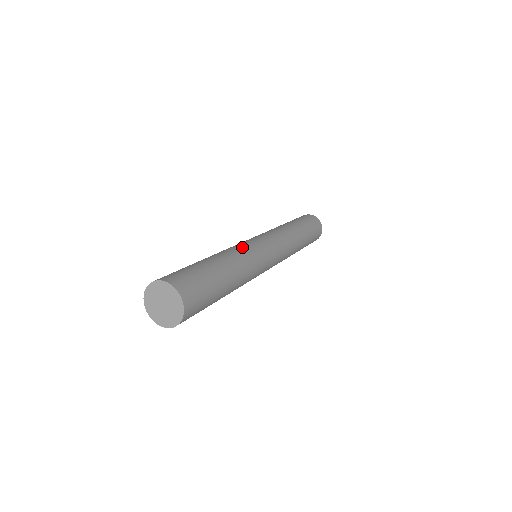
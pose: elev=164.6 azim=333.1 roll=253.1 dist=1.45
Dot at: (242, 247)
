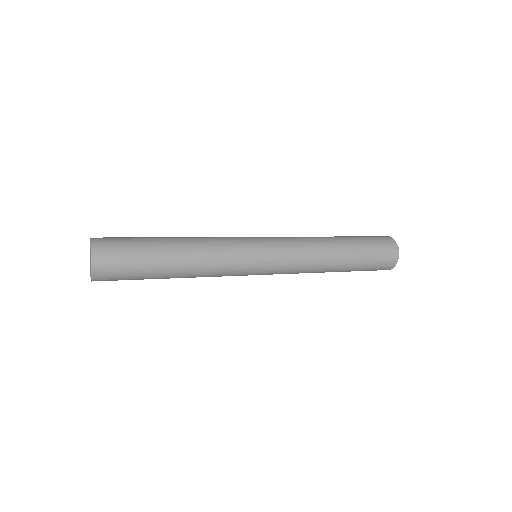
Dot at: occluded
